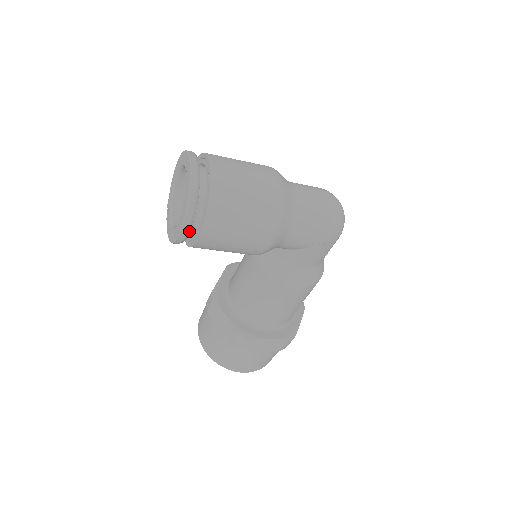
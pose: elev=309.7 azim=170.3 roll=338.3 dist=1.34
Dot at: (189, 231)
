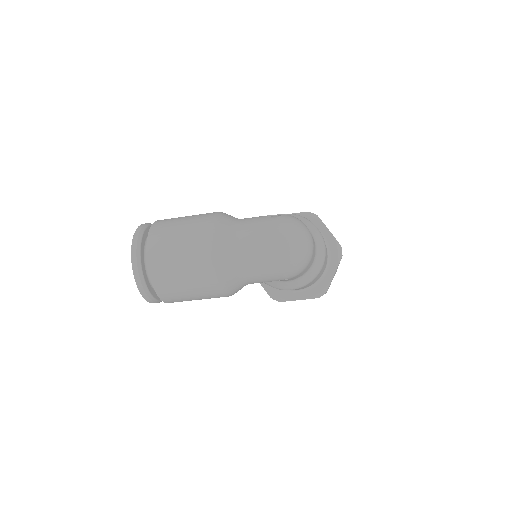
Dot at: (160, 301)
